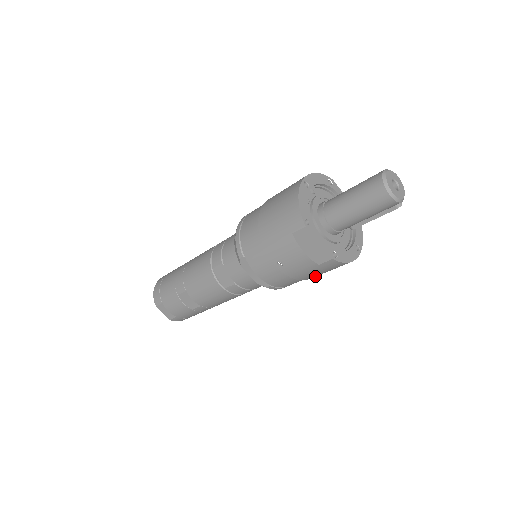
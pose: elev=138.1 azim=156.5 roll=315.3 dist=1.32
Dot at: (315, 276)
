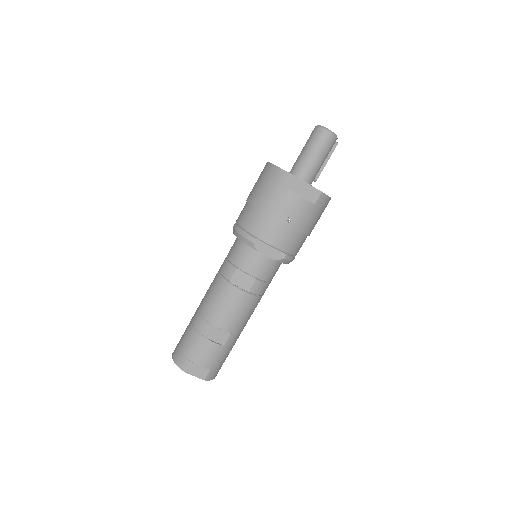
Dot at: (312, 228)
